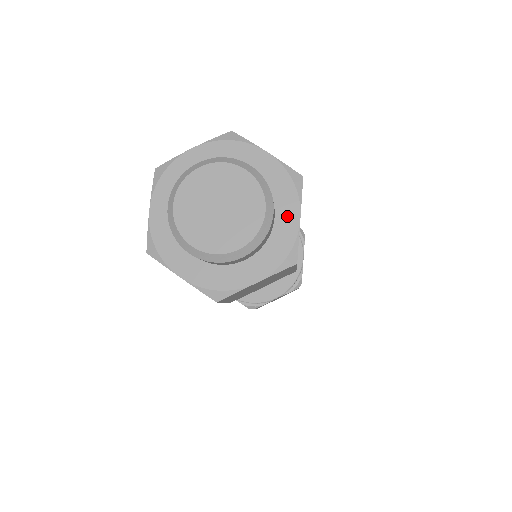
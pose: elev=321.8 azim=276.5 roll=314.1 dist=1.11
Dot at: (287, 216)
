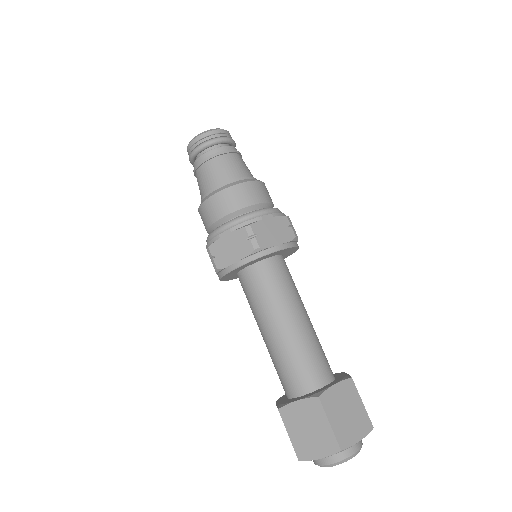
Dot at: occluded
